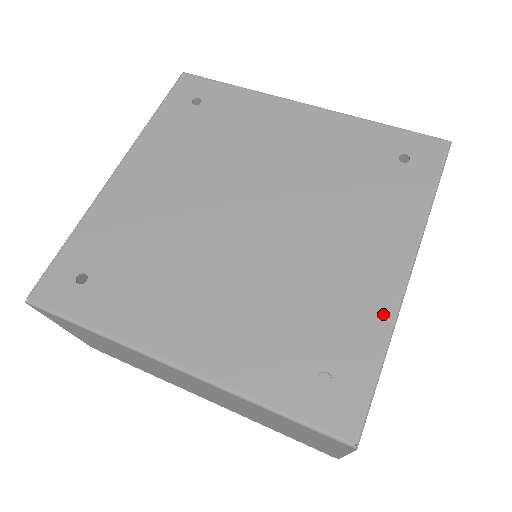
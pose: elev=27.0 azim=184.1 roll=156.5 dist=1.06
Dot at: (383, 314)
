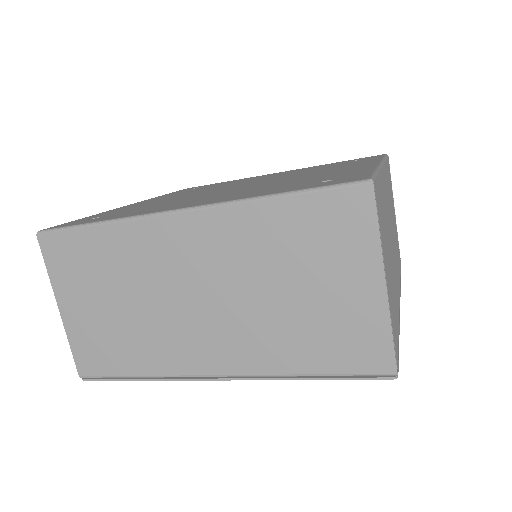
Dot at: (367, 168)
